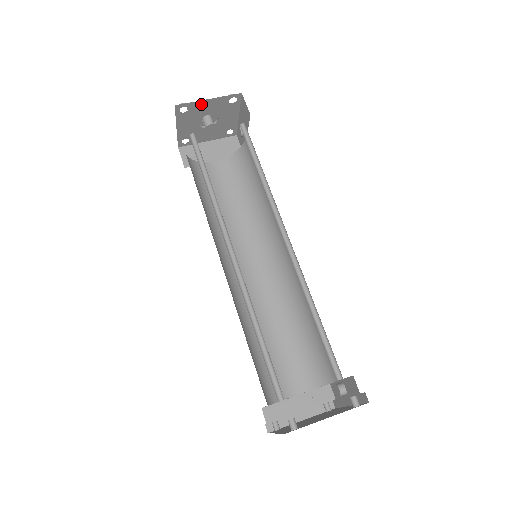
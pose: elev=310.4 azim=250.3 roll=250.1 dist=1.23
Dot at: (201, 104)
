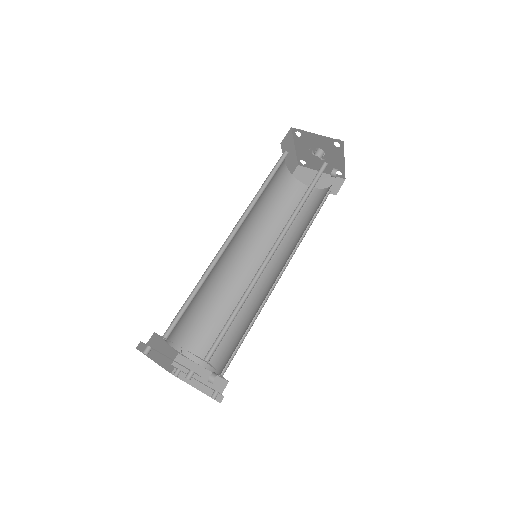
Dot at: (312, 136)
